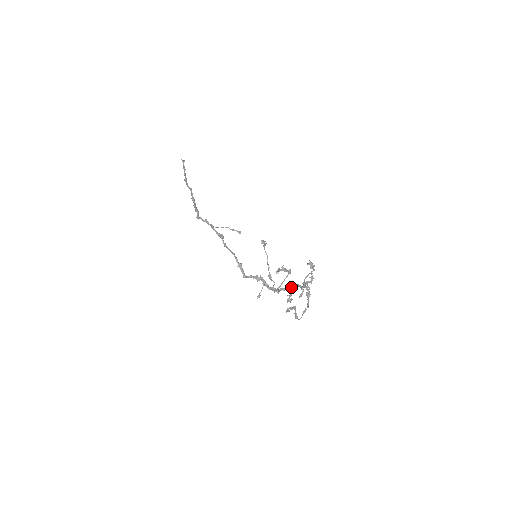
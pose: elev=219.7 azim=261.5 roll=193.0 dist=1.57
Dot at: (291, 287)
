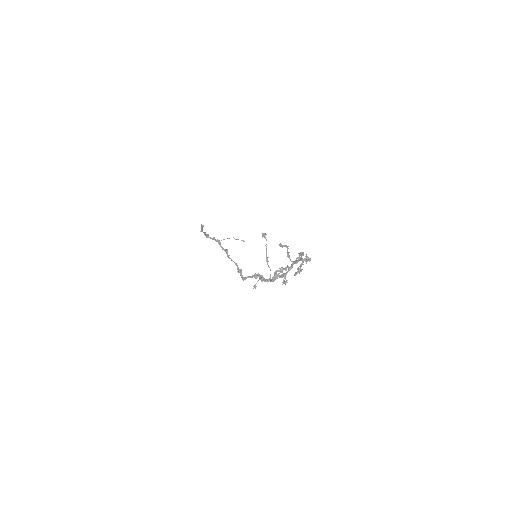
Dot at: (287, 271)
